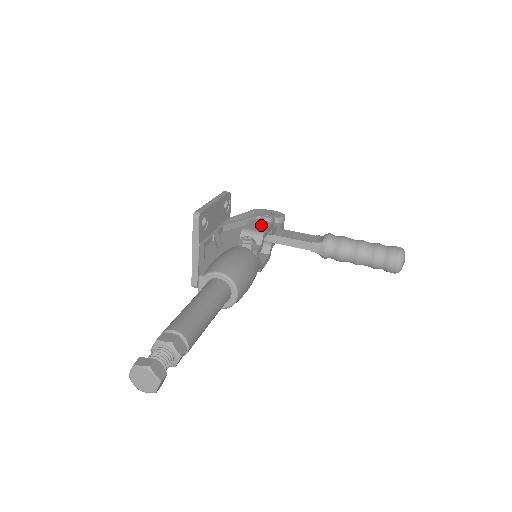
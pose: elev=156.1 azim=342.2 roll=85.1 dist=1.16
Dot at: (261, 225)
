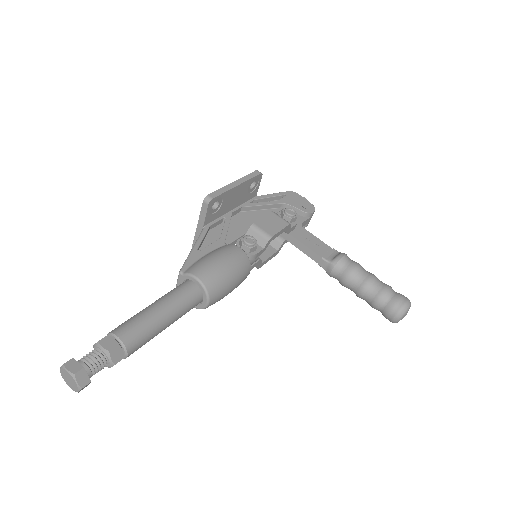
Dot at: (275, 224)
